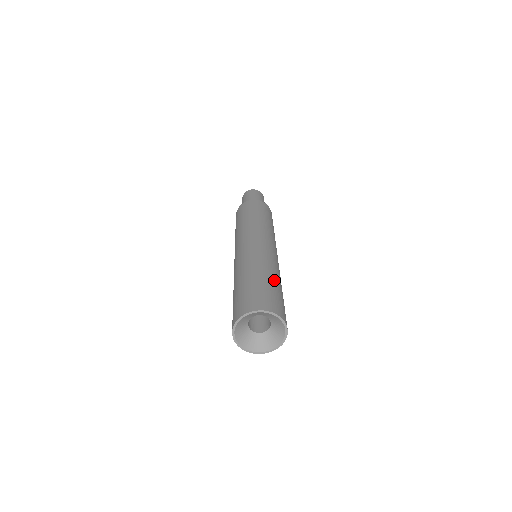
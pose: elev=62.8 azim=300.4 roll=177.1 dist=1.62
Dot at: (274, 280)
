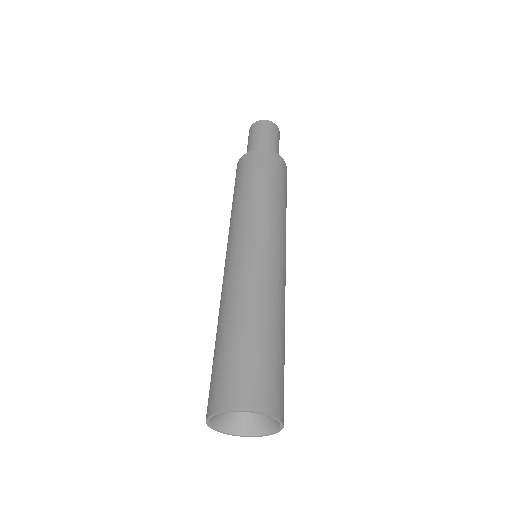
Dot at: (272, 332)
